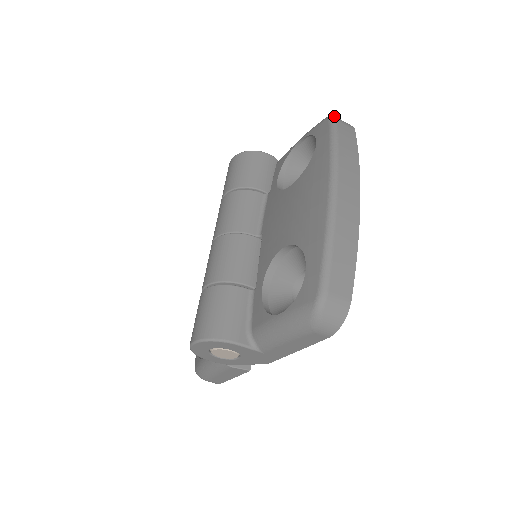
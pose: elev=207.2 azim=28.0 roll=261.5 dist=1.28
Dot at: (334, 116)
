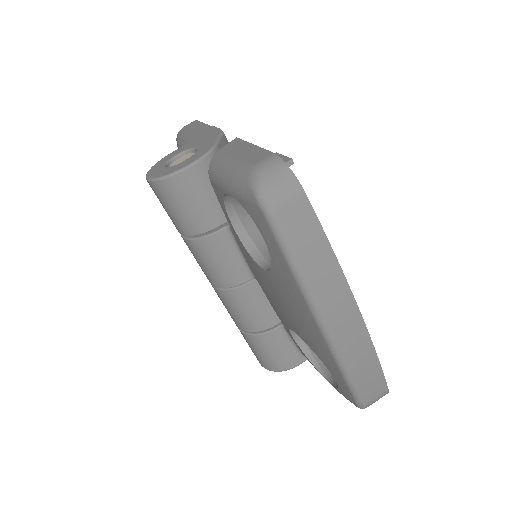
Dot at: (265, 200)
